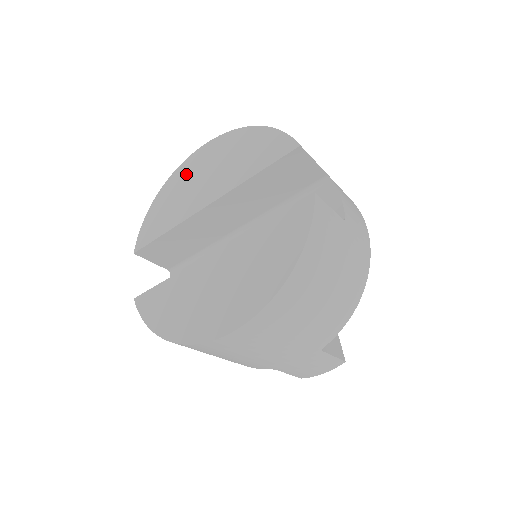
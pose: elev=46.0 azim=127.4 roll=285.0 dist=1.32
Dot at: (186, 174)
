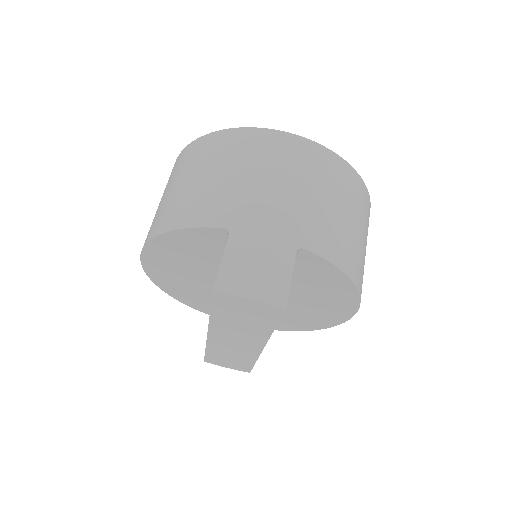
Dot at: occluded
